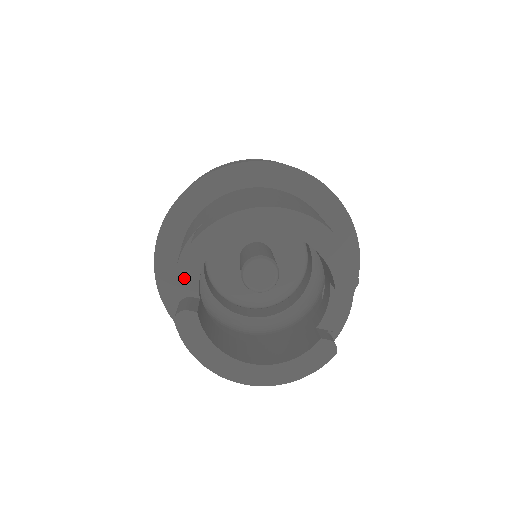
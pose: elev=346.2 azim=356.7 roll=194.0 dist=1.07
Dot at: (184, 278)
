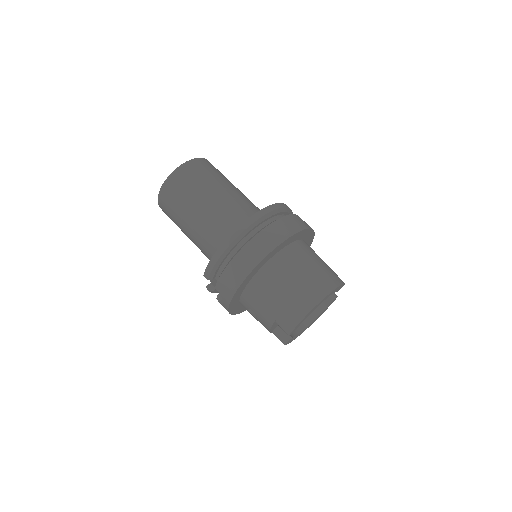
Dot at: (273, 328)
